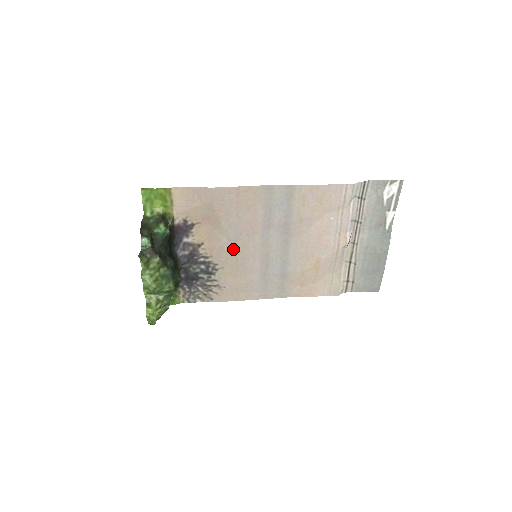
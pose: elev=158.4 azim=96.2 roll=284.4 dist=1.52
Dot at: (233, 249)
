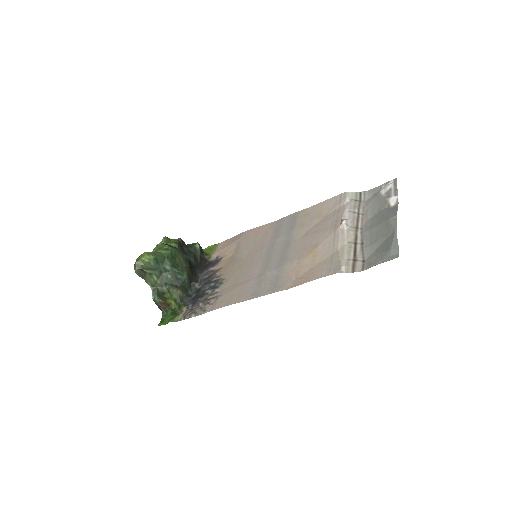
Dot at: (242, 264)
